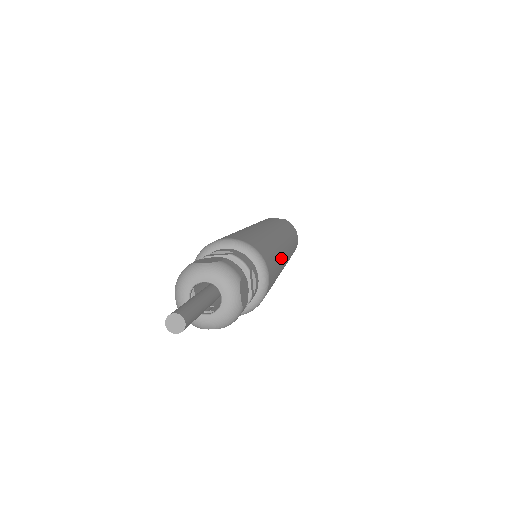
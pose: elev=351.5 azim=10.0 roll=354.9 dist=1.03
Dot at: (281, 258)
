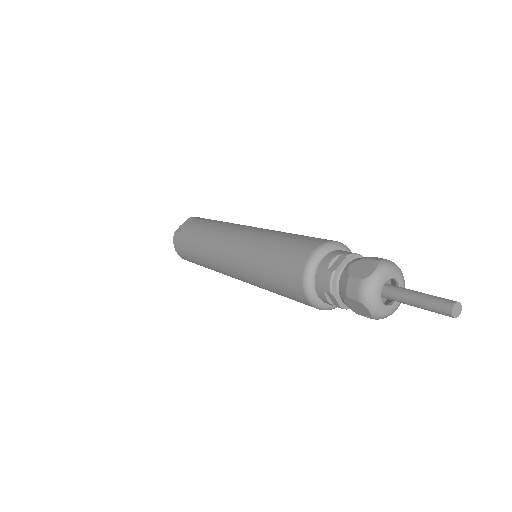
Dot at: occluded
